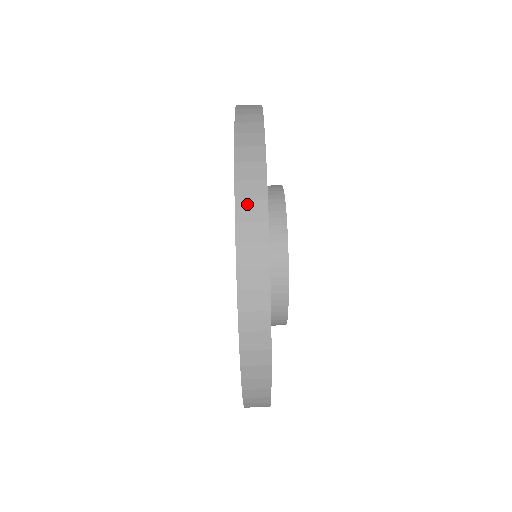
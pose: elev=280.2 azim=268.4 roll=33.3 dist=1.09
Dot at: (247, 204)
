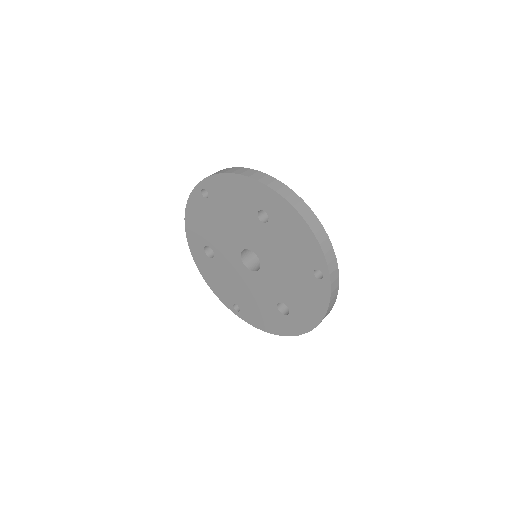
Dot at: (313, 223)
